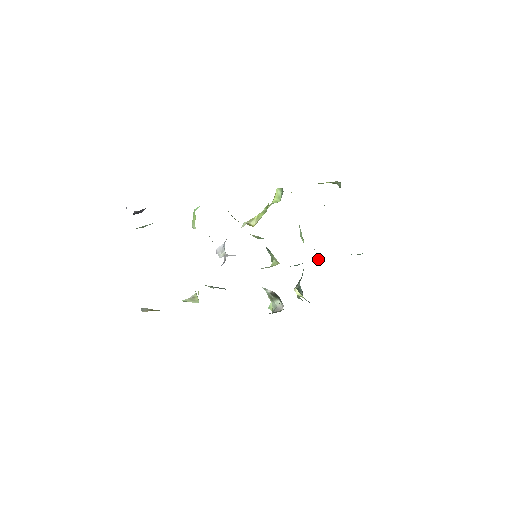
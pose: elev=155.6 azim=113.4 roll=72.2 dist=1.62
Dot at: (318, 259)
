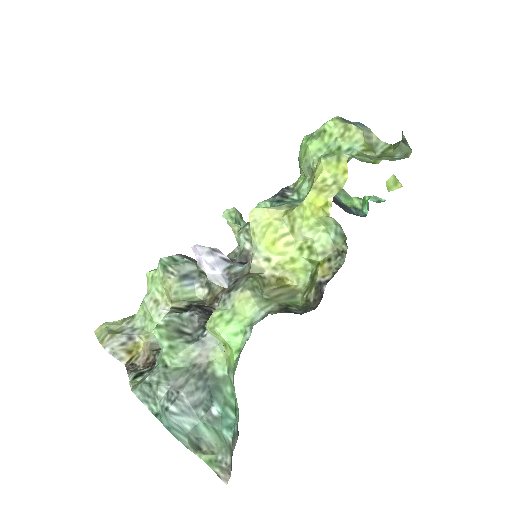
Dot at: occluded
